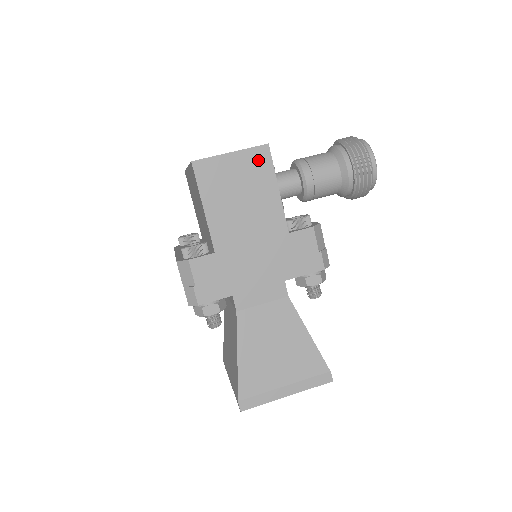
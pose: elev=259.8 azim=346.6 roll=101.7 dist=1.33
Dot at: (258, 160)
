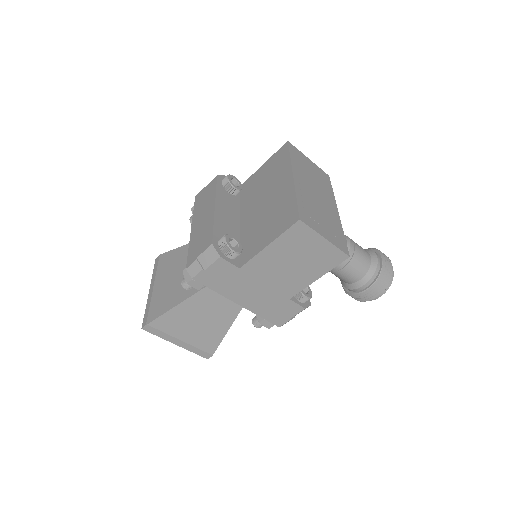
Dot at: (332, 257)
